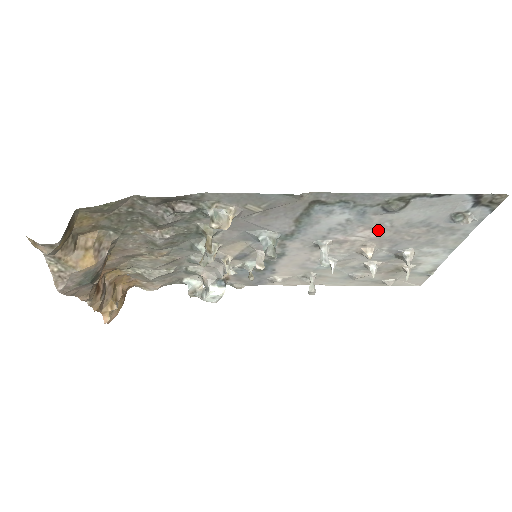
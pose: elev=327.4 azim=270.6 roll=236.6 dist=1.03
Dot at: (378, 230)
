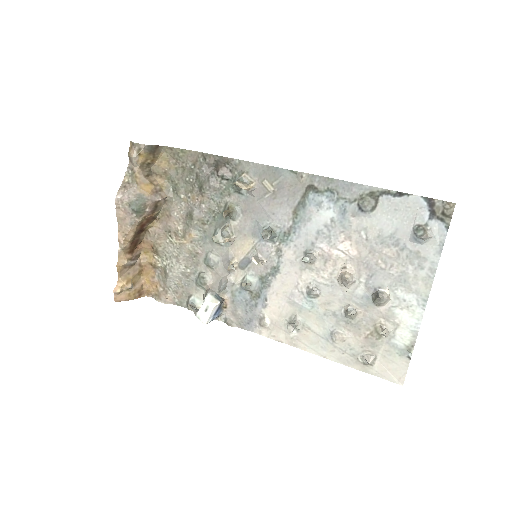
Dot at: (356, 243)
